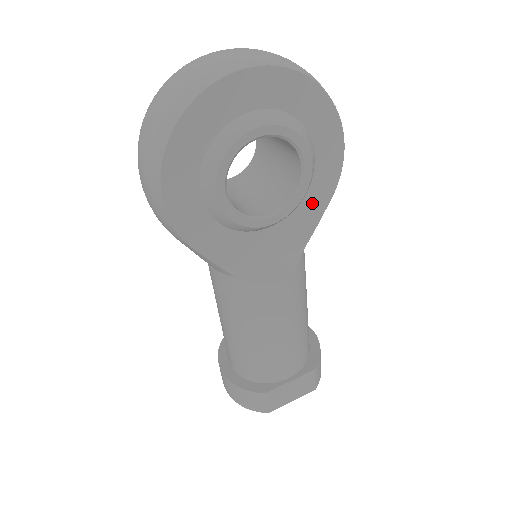
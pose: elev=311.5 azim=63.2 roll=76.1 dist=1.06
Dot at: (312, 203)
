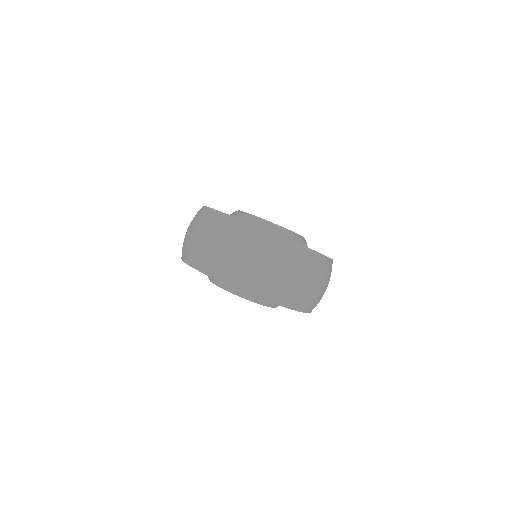
Dot at: occluded
